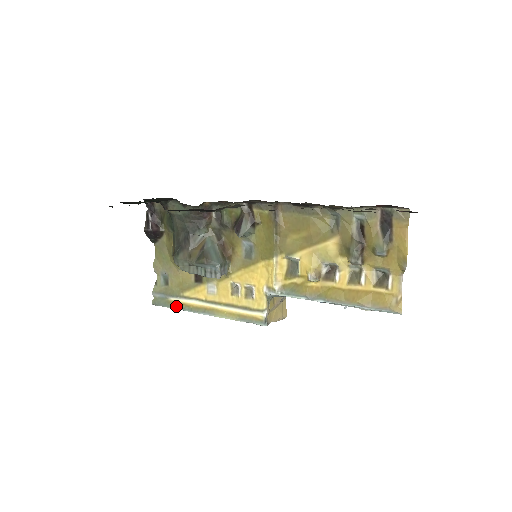
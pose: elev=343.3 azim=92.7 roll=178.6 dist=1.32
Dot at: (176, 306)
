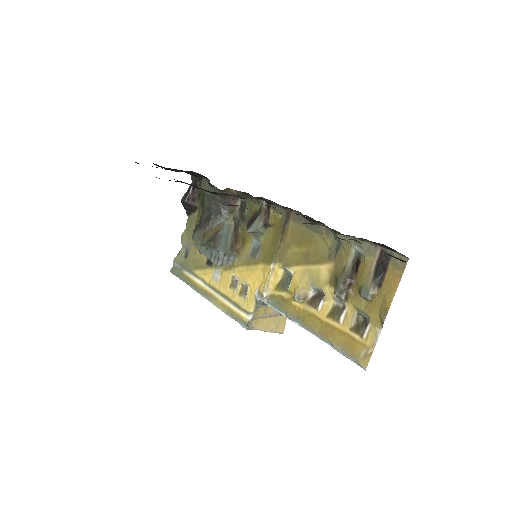
Dot at: (186, 280)
